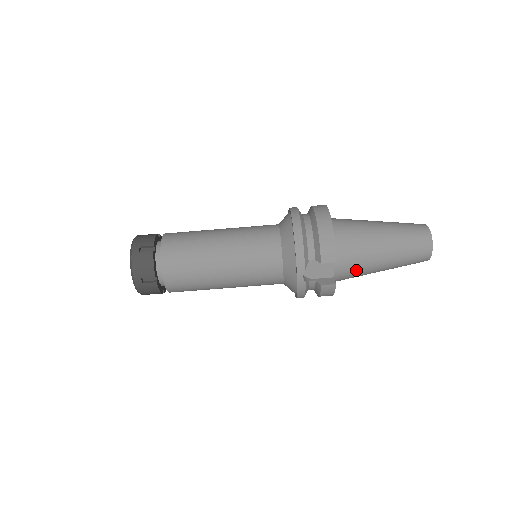
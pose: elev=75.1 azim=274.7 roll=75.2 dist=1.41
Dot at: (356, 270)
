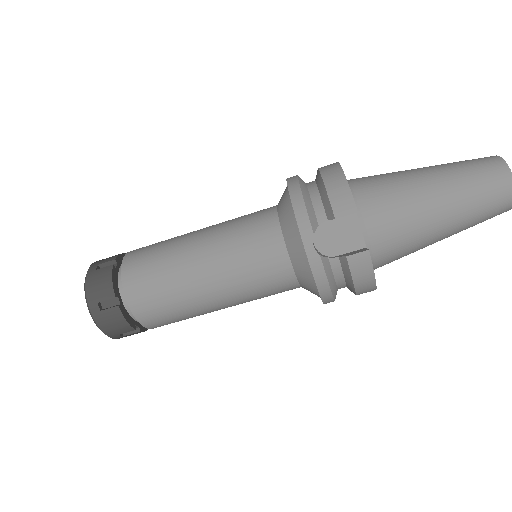
Dot at: (399, 232)
